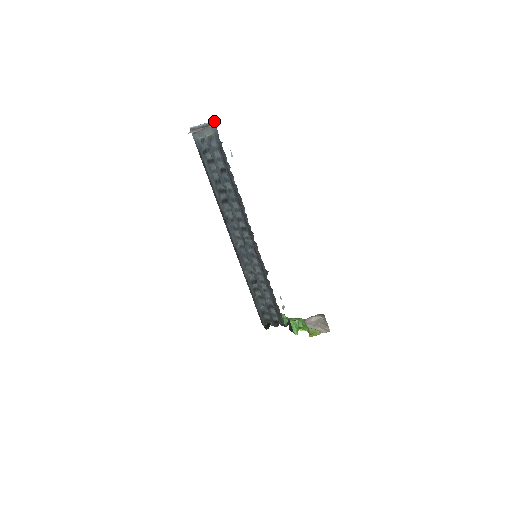
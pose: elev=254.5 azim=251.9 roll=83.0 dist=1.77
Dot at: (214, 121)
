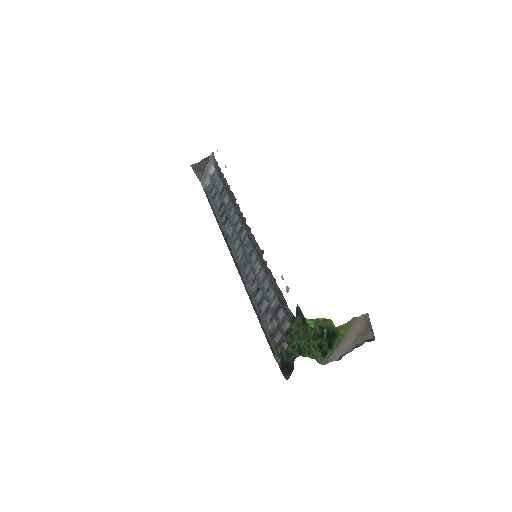
Dot at: (213, 153)
